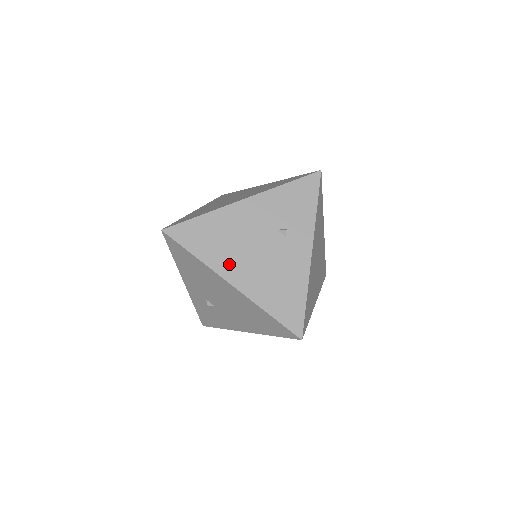
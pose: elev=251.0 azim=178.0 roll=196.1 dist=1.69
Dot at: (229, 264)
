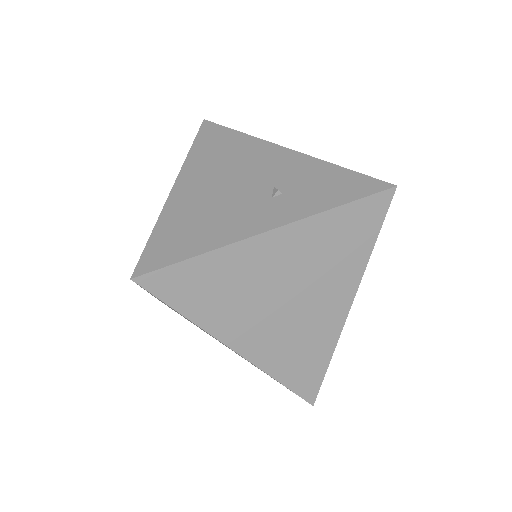
Dot at: (199, 172)
